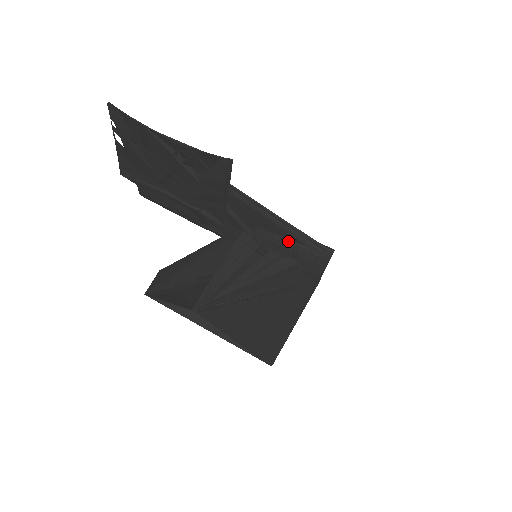
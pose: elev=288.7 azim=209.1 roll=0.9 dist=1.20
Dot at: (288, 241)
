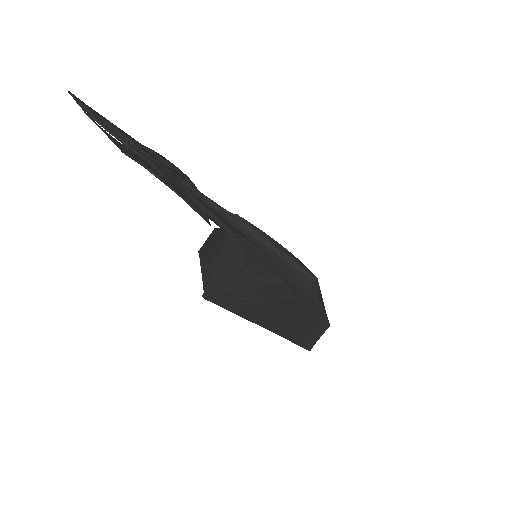
Dot at: (269, 256)
